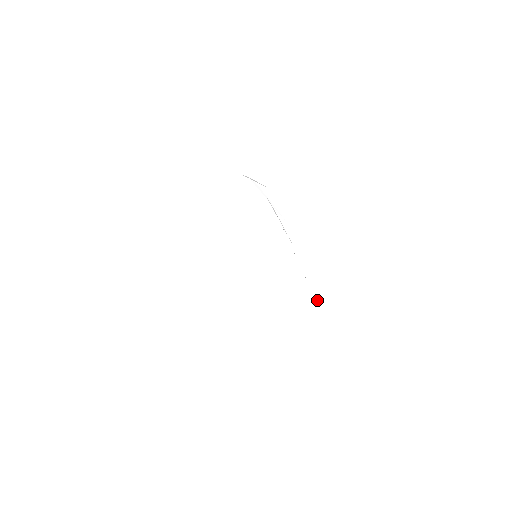
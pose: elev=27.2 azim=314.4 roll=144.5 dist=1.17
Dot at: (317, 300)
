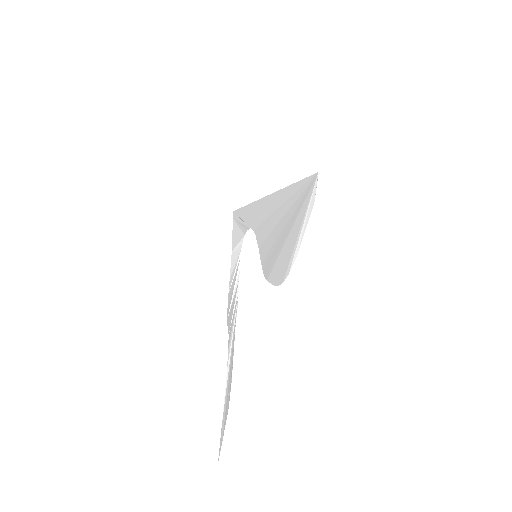
Dot at: (227, 377)
